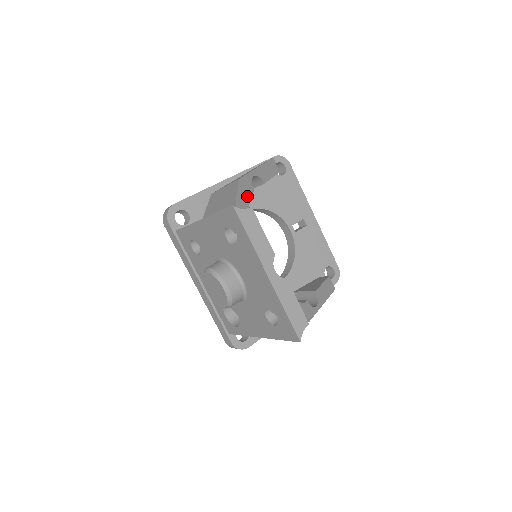
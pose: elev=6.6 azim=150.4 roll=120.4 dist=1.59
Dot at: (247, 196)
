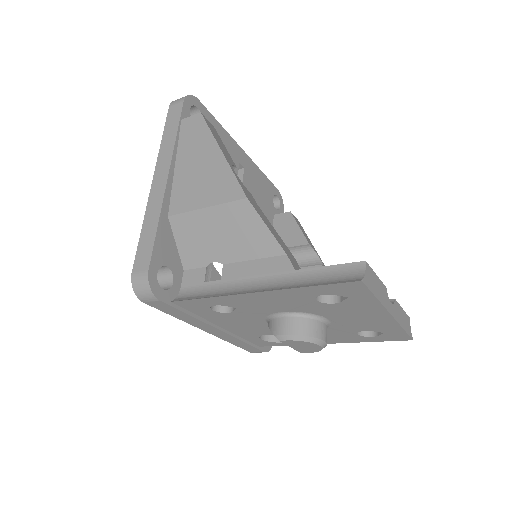
Dot at: (261, 212)
